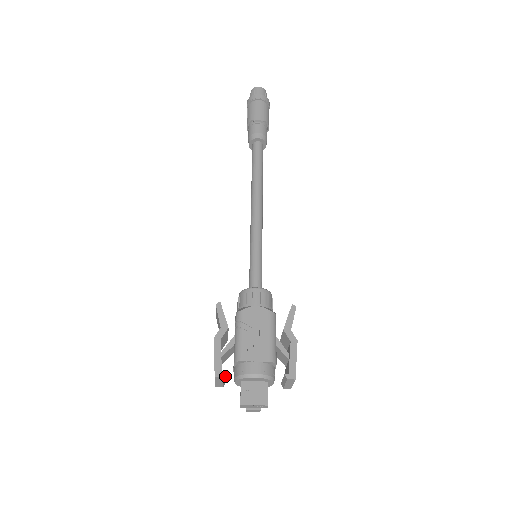
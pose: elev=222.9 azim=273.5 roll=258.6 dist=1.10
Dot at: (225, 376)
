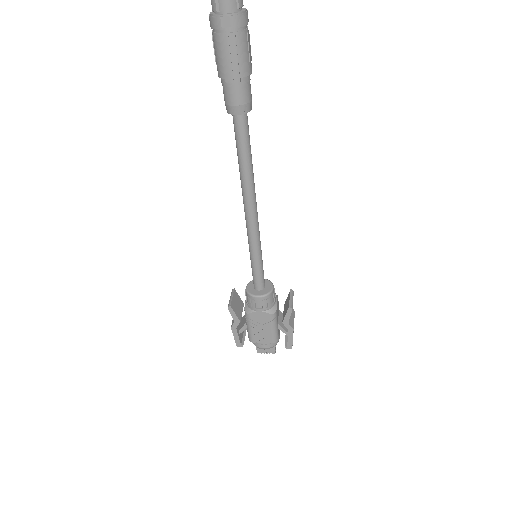
Dot at: (244, 339)
